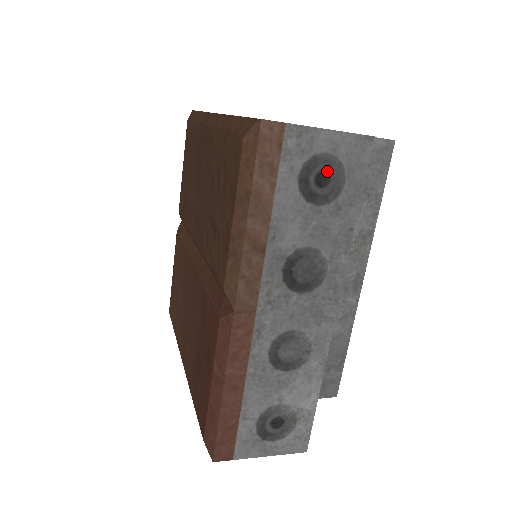
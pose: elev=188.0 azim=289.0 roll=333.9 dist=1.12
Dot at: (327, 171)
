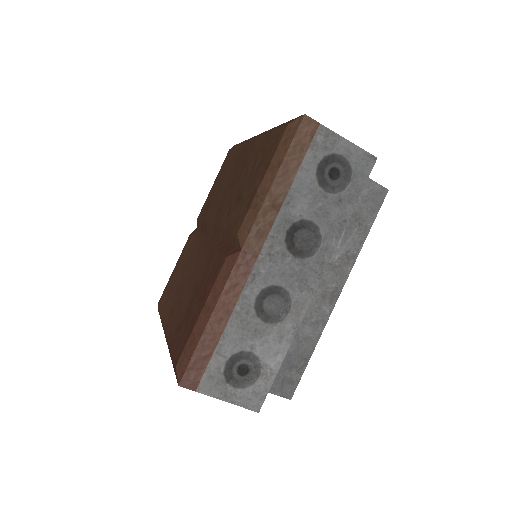
Dot at: (339, 169)
